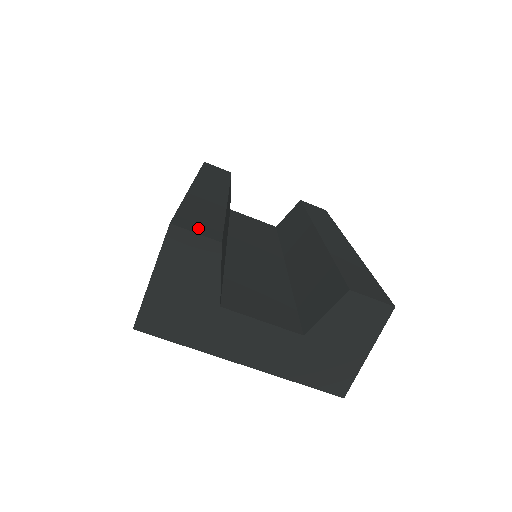
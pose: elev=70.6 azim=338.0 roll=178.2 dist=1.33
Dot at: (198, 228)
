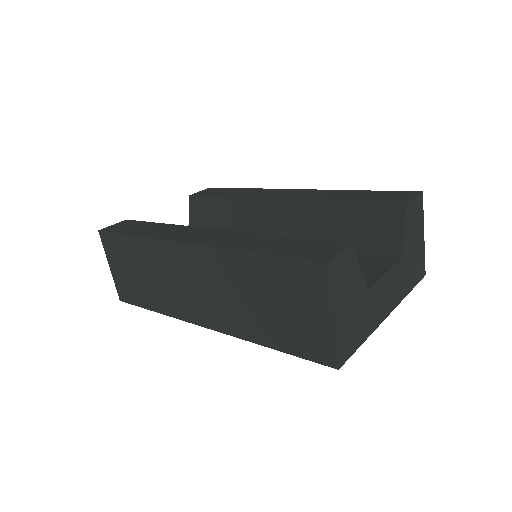
Dot at: (326, 250)
